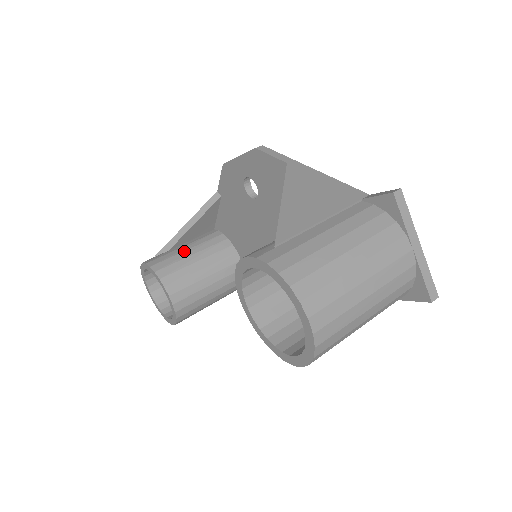
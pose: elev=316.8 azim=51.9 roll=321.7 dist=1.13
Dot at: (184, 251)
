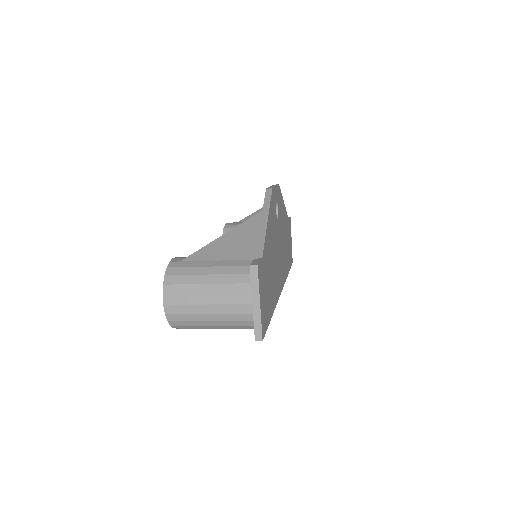
Dot at: occluded
